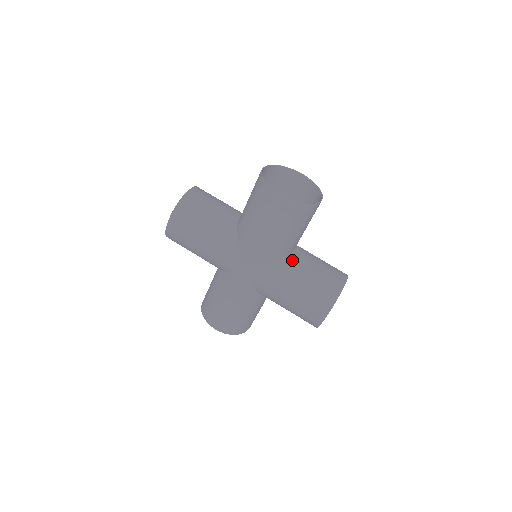
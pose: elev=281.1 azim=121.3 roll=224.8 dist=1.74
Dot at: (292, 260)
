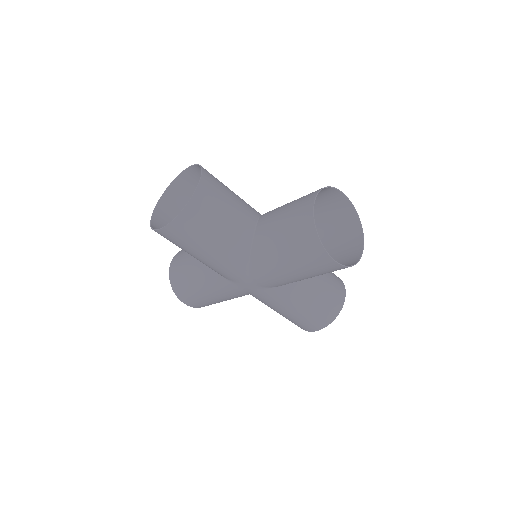
Dot at: (302, 282)
